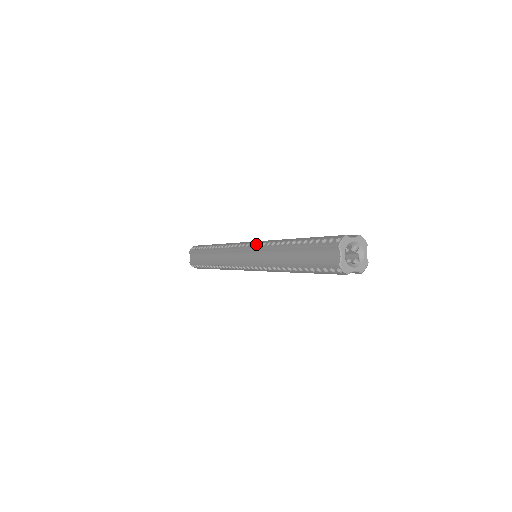
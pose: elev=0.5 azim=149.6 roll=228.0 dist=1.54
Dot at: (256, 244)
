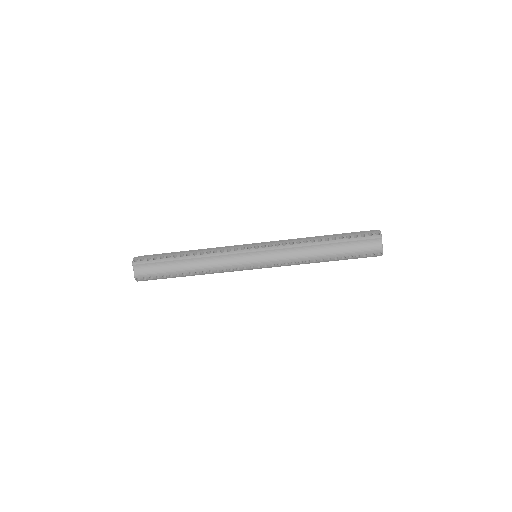
Dot at: occluded
